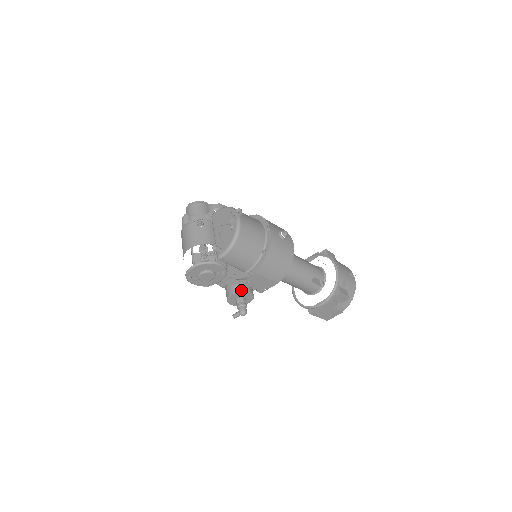
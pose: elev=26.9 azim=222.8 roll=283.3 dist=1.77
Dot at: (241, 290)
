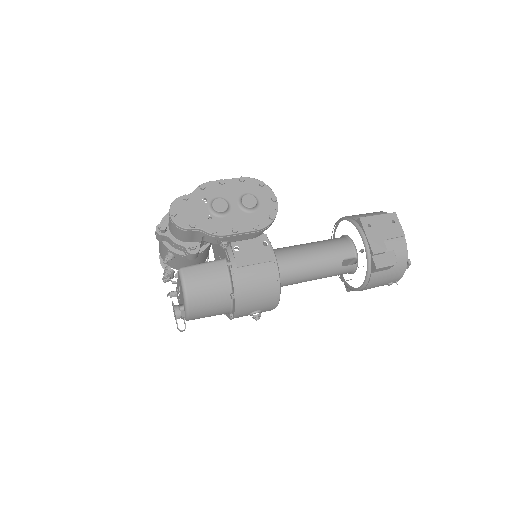
Dot at: occluded
